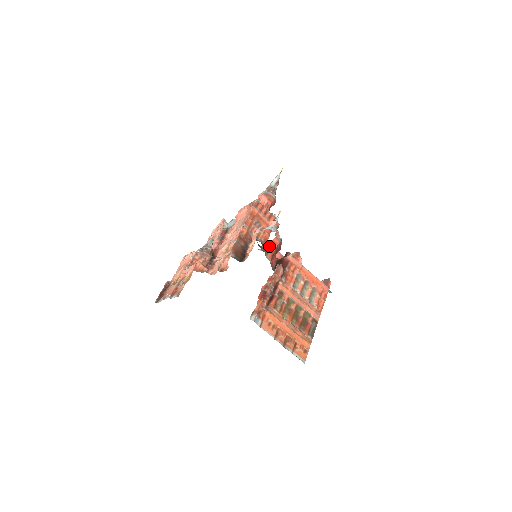
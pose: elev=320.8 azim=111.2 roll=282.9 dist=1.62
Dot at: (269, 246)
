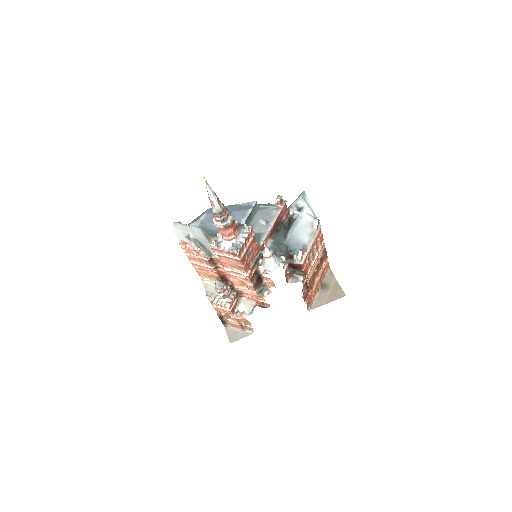
Dot at: (285, 276)
